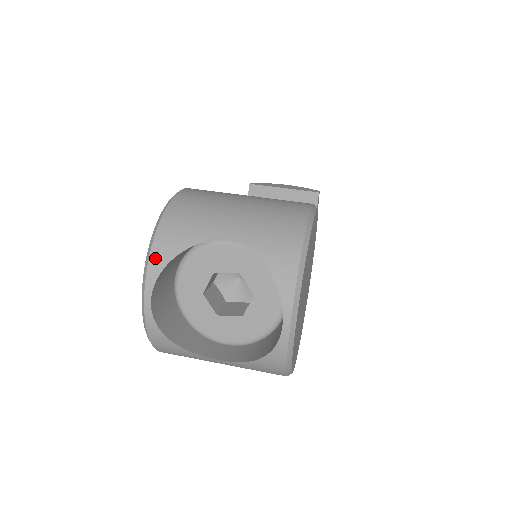
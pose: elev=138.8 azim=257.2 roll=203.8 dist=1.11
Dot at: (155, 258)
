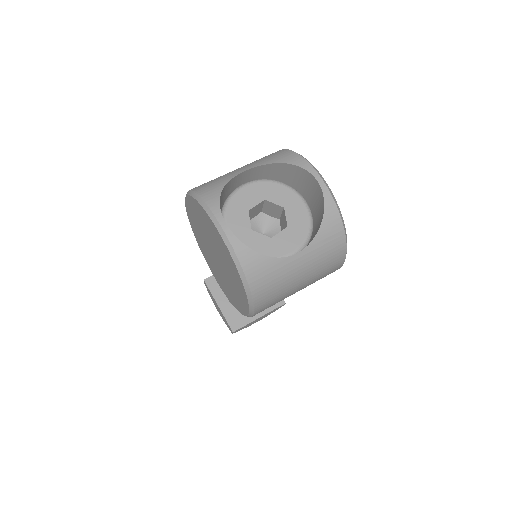
Dot at: (209, 200)
